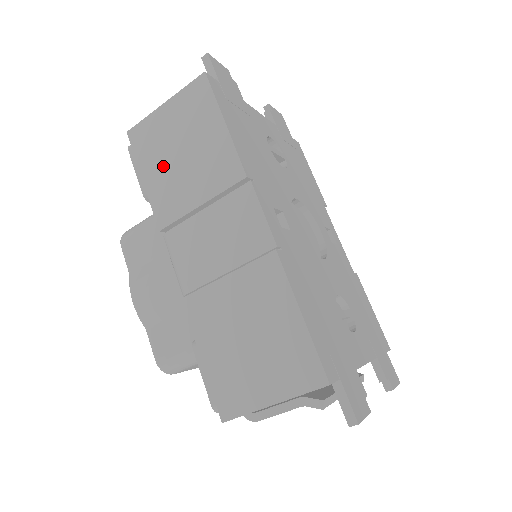
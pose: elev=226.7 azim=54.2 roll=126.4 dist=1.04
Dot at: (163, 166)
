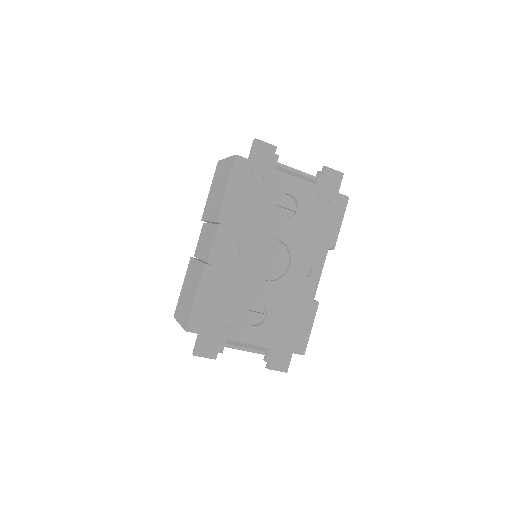
Dot at: (213, 190)
